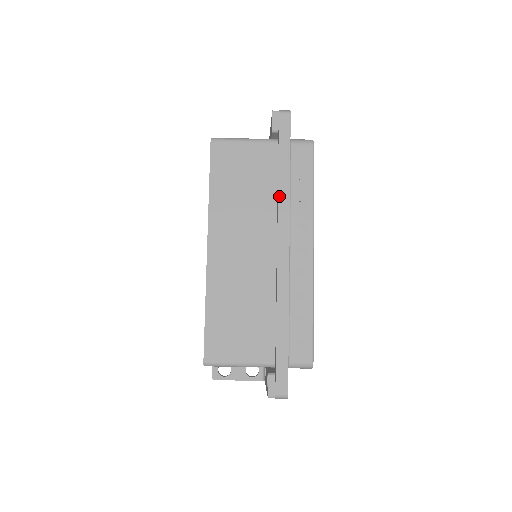
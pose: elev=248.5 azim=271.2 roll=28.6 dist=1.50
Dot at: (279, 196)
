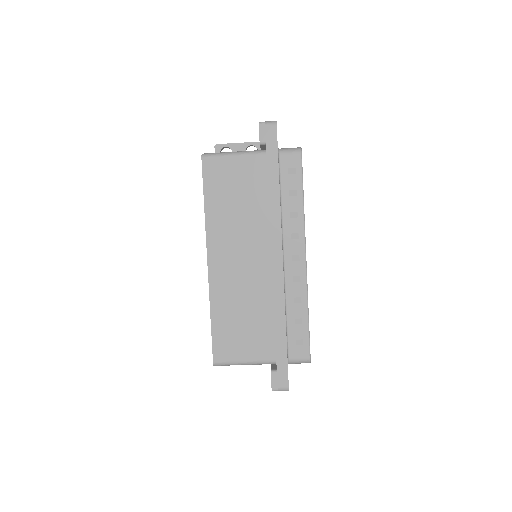
Dot at: (270, 210)
